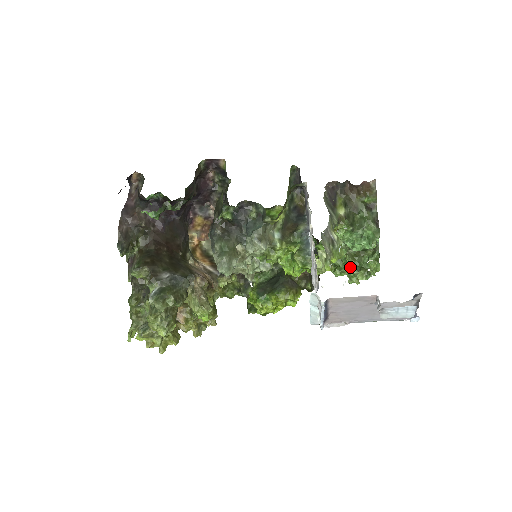
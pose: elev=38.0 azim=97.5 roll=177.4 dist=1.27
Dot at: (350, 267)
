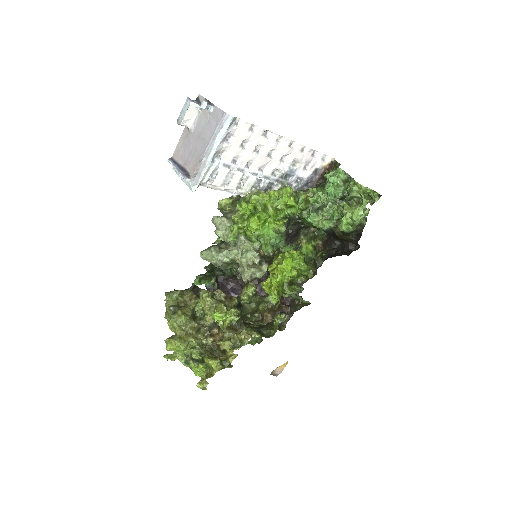
Dot at: occluded
